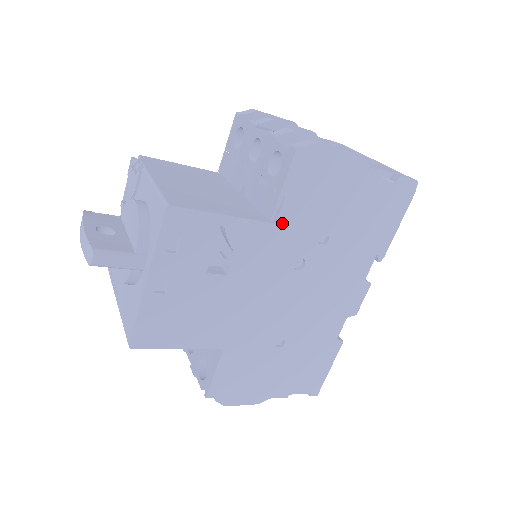
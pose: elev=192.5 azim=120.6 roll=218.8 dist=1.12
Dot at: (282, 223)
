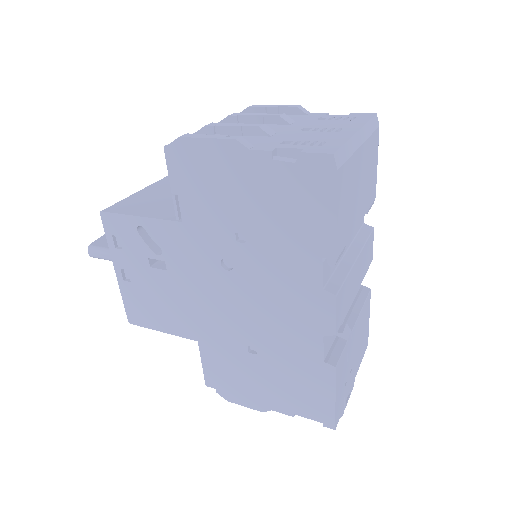
Dot at: (188, 221)
